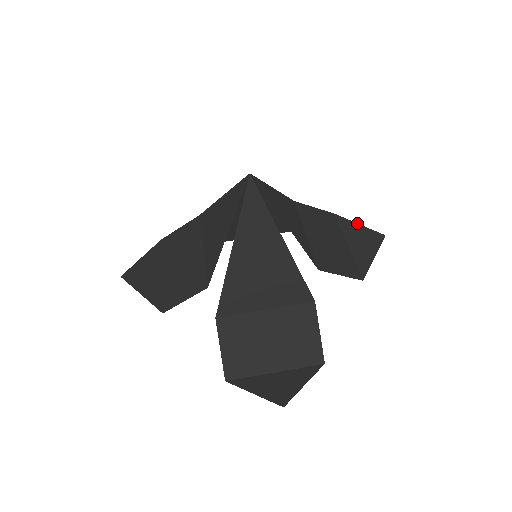
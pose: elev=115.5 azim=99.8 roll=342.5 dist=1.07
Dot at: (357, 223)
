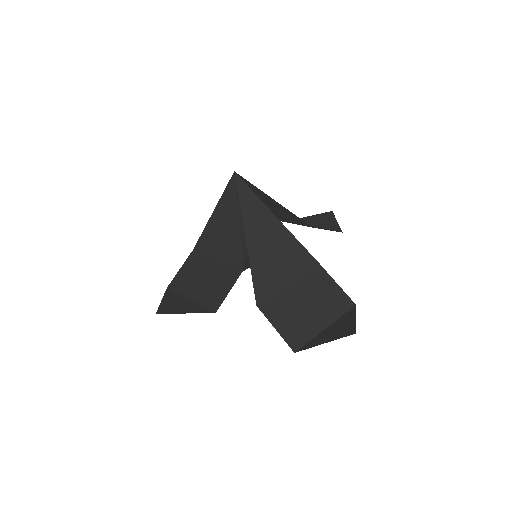
Dot at: (307, 216)
